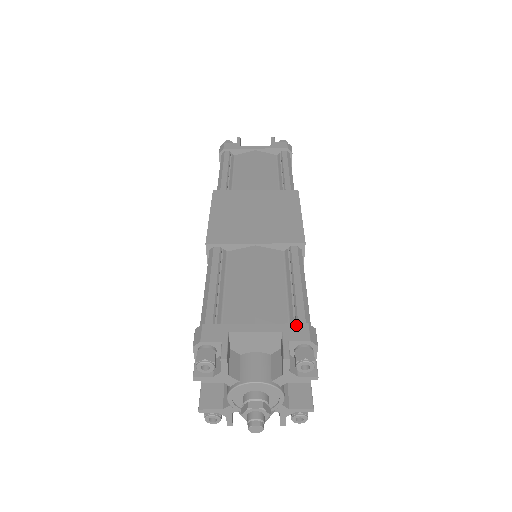
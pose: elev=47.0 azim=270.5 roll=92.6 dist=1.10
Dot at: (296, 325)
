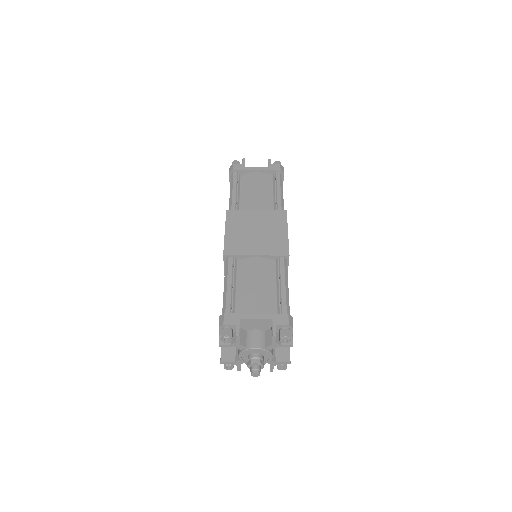
Dot at: (281, 315)
